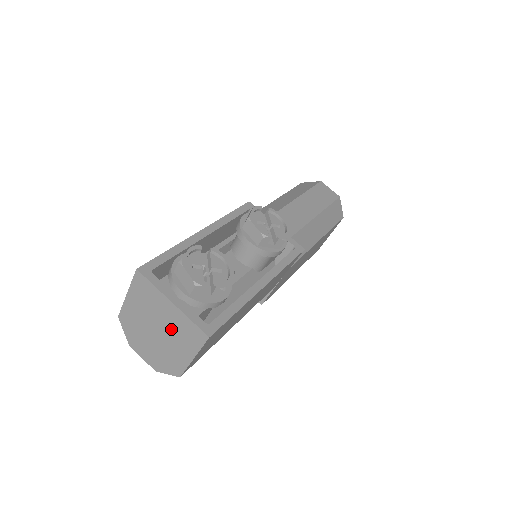
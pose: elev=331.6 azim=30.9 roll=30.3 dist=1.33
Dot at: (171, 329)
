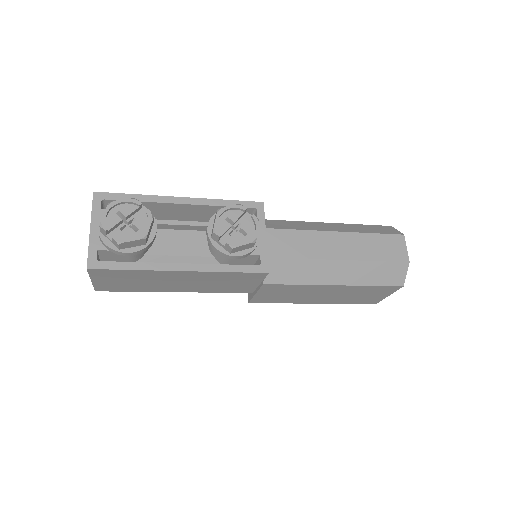
Dot at: occluded
